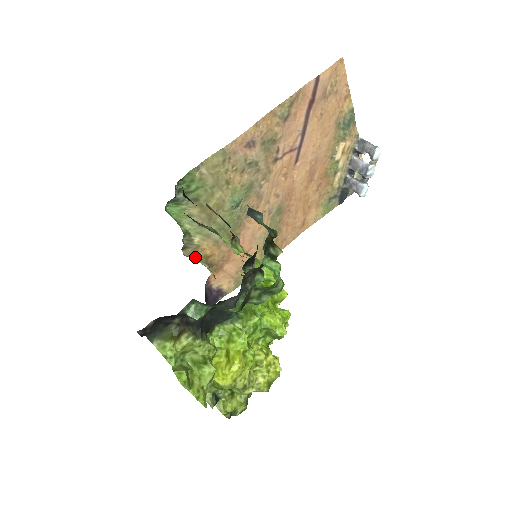
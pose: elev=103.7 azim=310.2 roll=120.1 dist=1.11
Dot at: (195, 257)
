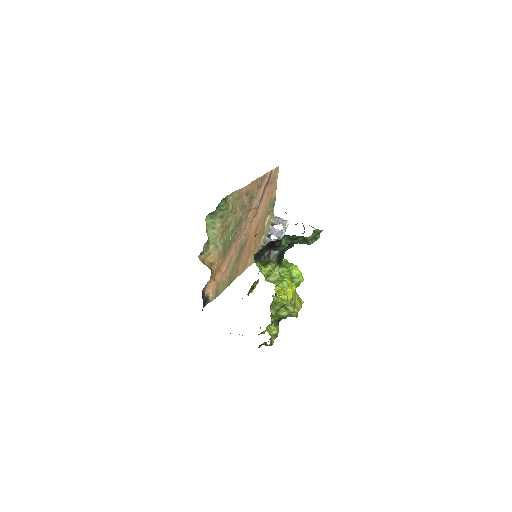
Dot at: (204, 263)
